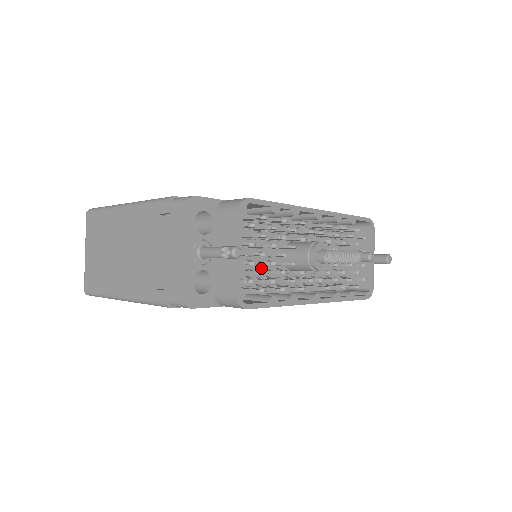
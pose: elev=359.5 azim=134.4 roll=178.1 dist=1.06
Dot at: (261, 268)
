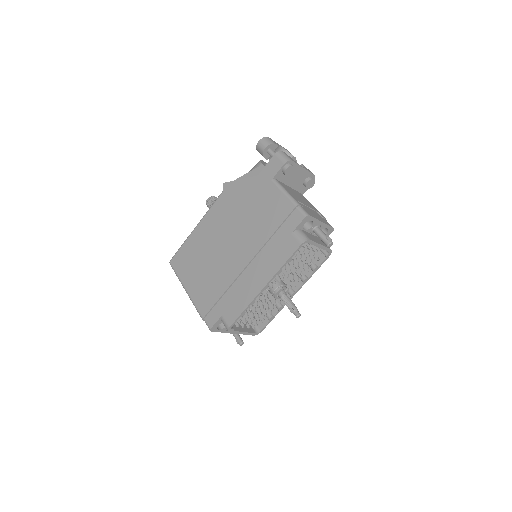
Dot at: occluded
